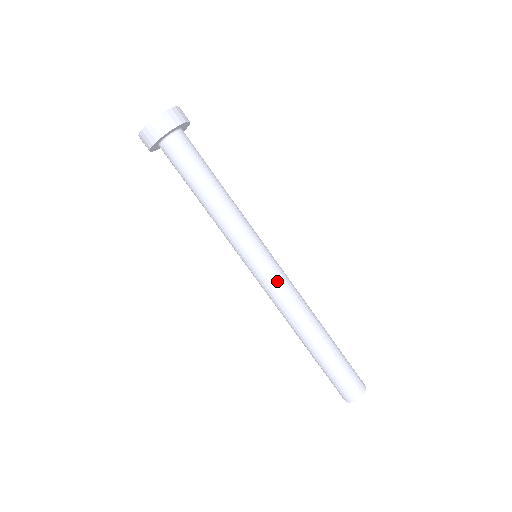
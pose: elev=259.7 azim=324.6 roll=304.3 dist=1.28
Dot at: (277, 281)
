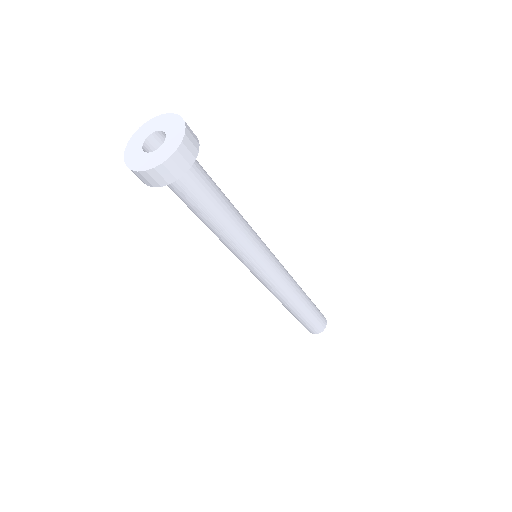
Dot at: (261, 281)
